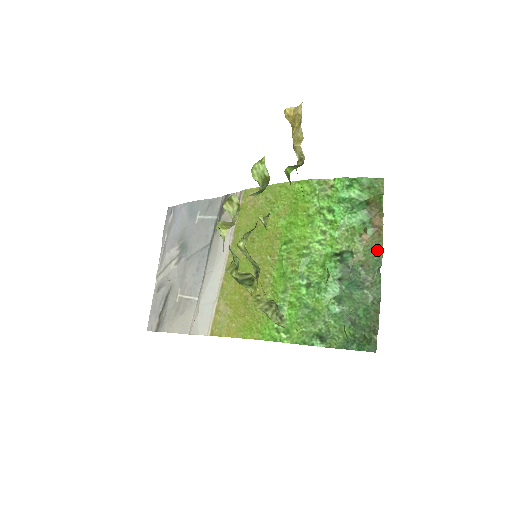
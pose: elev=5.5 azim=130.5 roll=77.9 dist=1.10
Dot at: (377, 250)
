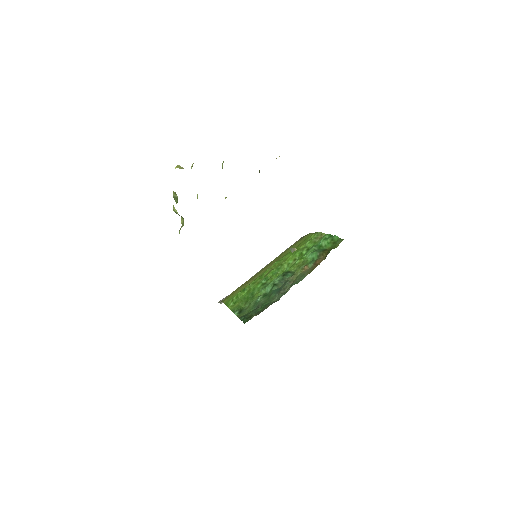
Dot at: (303, 276)
